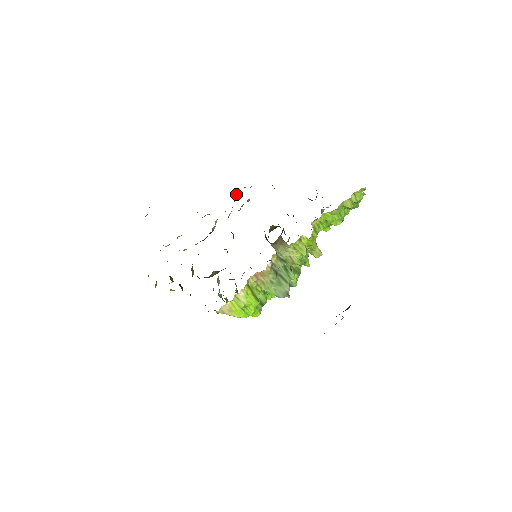
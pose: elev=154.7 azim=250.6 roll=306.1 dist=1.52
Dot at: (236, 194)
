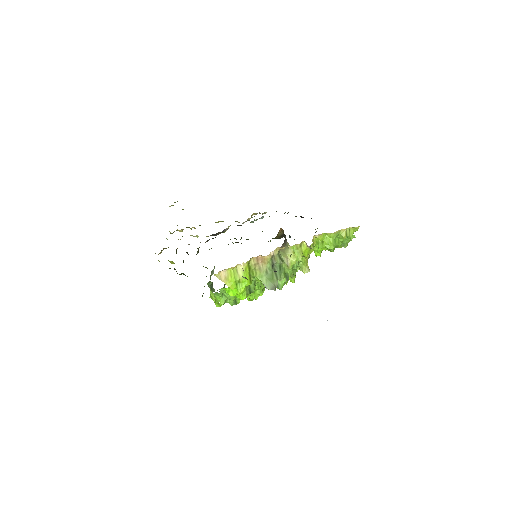
Dot at: (252, 214)
